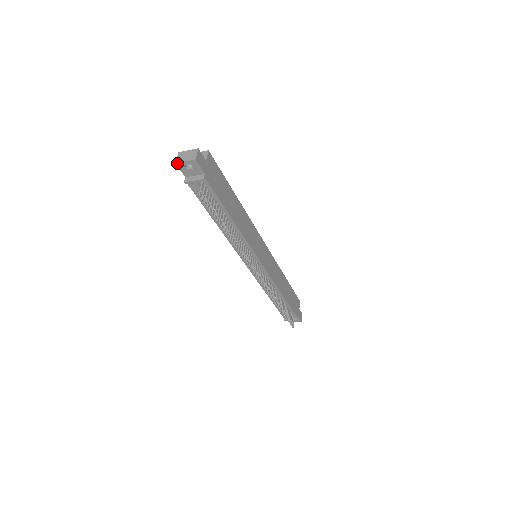
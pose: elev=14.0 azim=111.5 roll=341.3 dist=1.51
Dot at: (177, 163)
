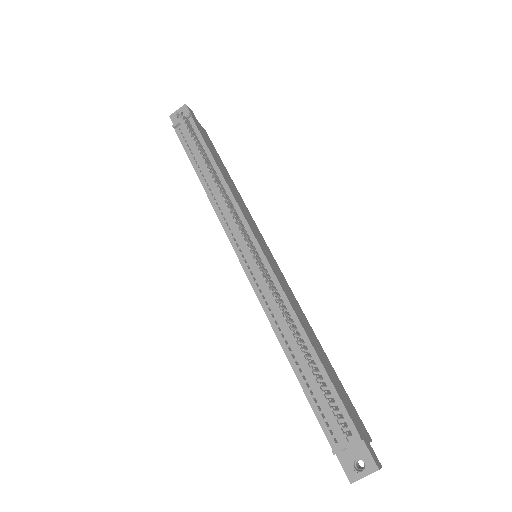
Dot at: (170, 116)
